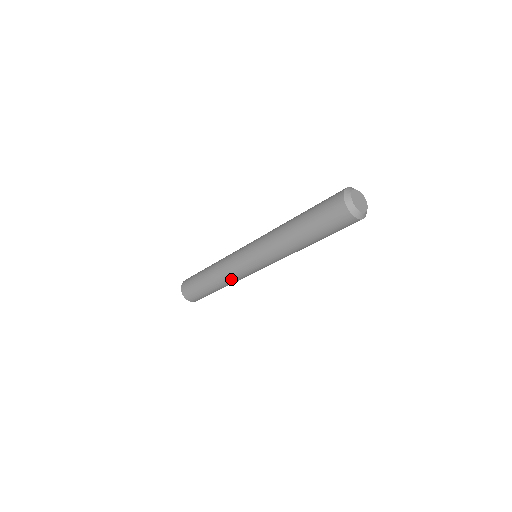
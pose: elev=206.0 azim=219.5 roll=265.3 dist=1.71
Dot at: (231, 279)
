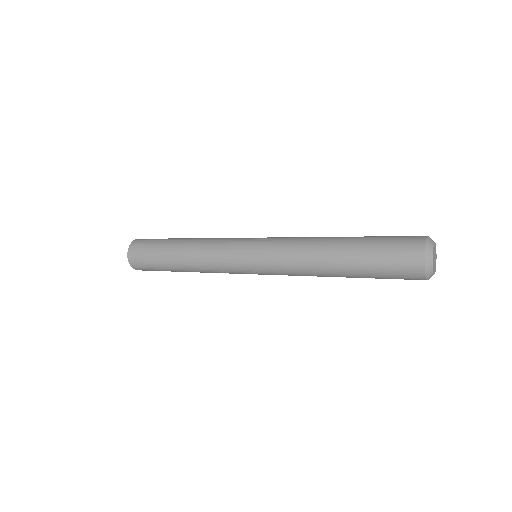
Dot at: (208, 266)
